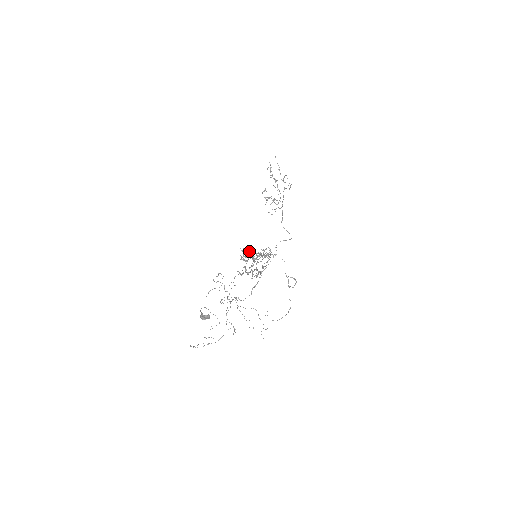
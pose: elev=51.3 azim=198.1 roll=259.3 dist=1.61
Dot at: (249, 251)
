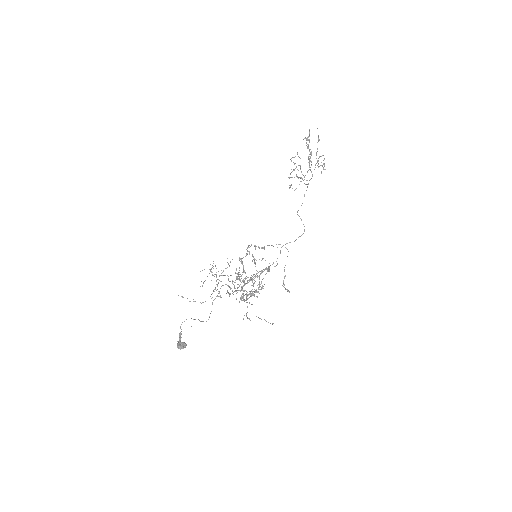
Dot at: (251, 245)
